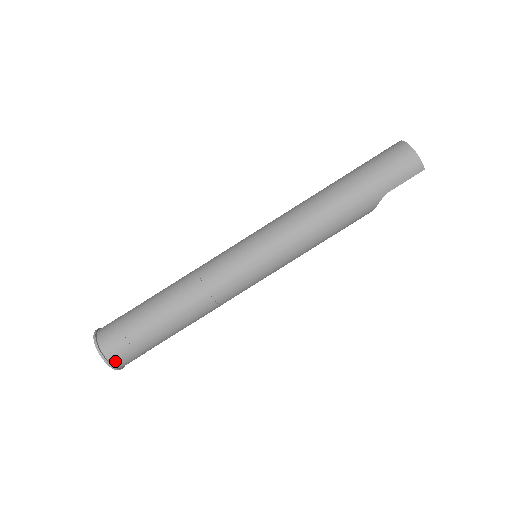
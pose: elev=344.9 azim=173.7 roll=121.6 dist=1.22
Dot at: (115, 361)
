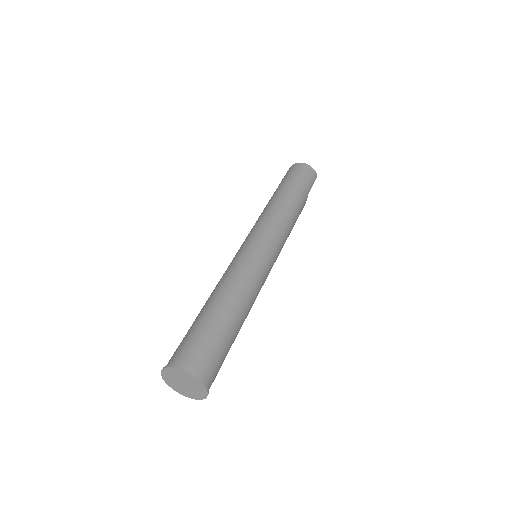
Dot at: (208, 381)
